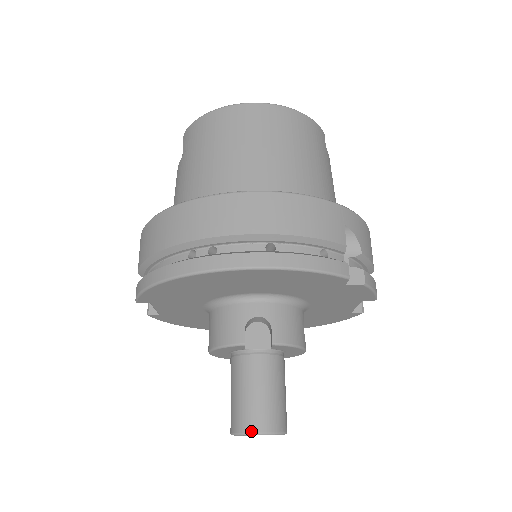
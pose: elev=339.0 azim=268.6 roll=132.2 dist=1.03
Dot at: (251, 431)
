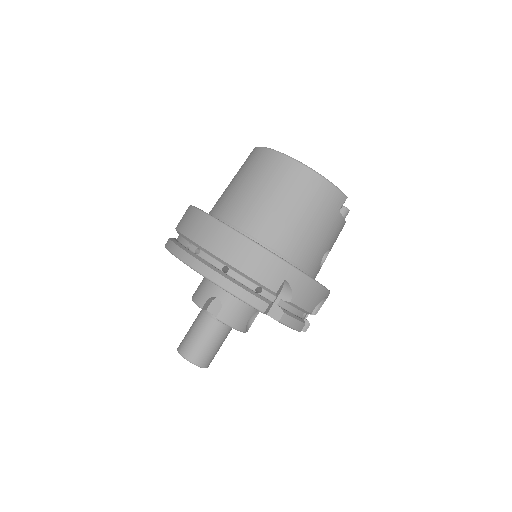
Dot at: (183, 355)
